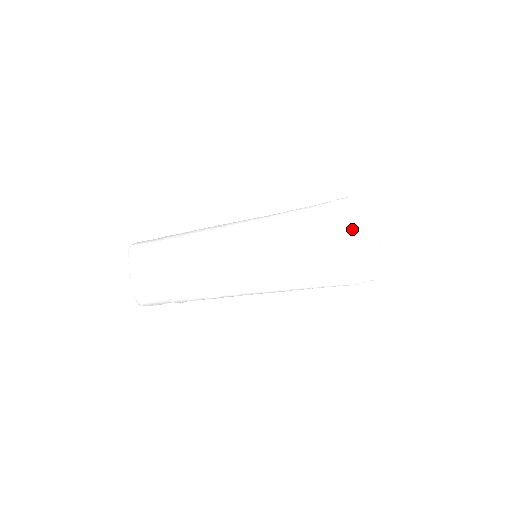
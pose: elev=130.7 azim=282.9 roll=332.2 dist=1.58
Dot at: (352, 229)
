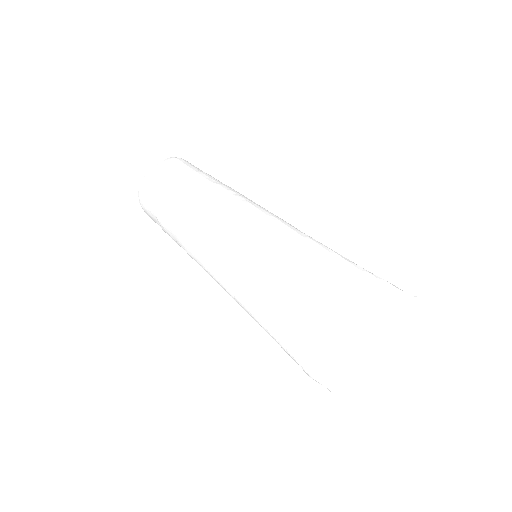
Dot at: (369, 322)
